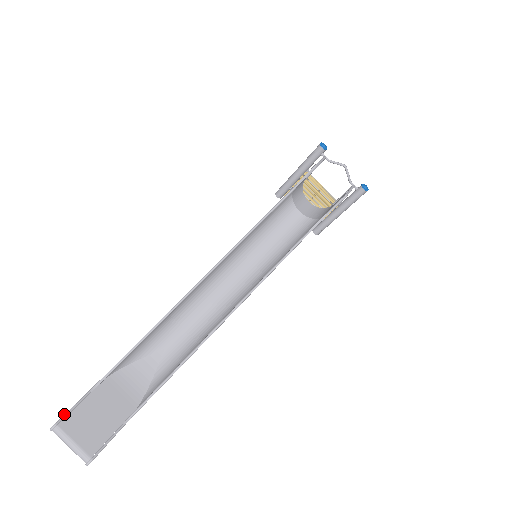
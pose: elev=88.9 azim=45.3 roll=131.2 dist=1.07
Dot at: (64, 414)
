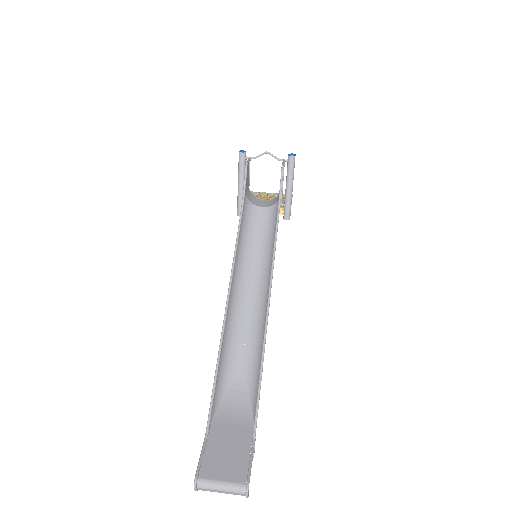
Dot at: (197, 467)
